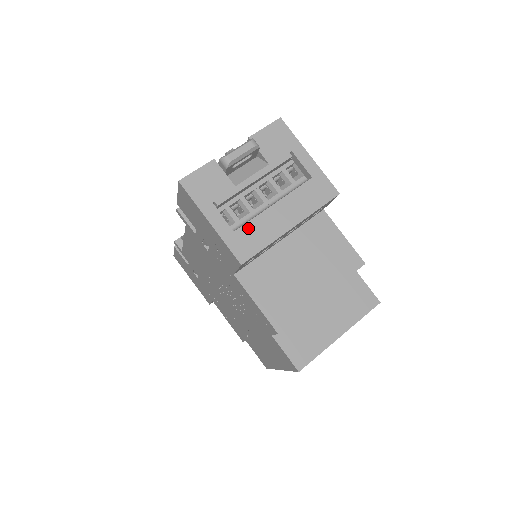
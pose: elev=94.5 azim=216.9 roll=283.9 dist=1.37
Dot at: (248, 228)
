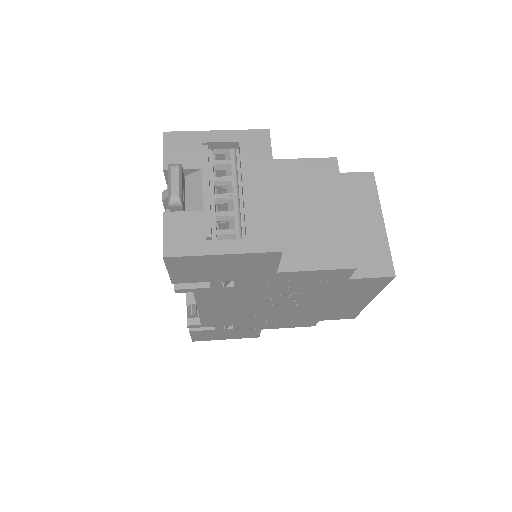
Dot at: (251, 224)
